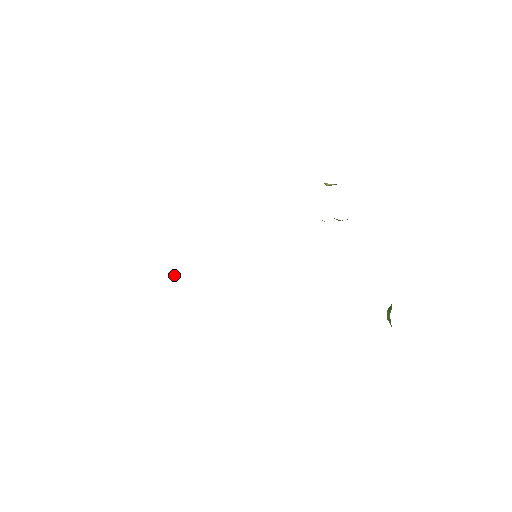
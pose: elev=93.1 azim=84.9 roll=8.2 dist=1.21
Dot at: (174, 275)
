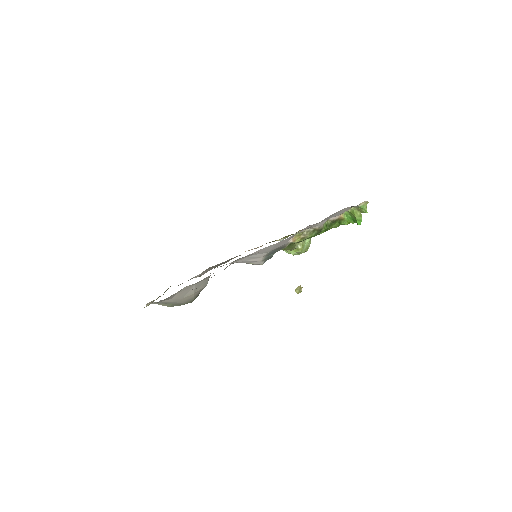
Dot at: occluded
